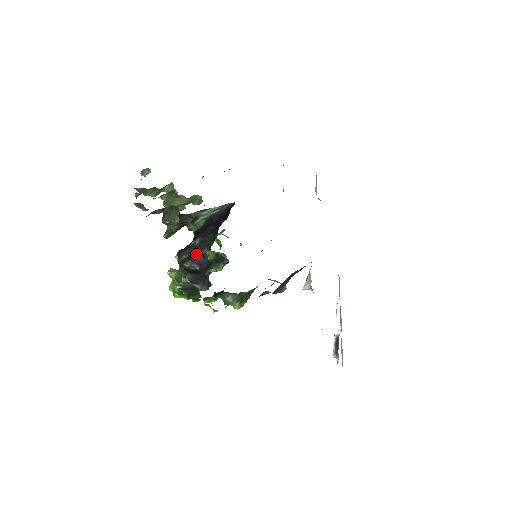
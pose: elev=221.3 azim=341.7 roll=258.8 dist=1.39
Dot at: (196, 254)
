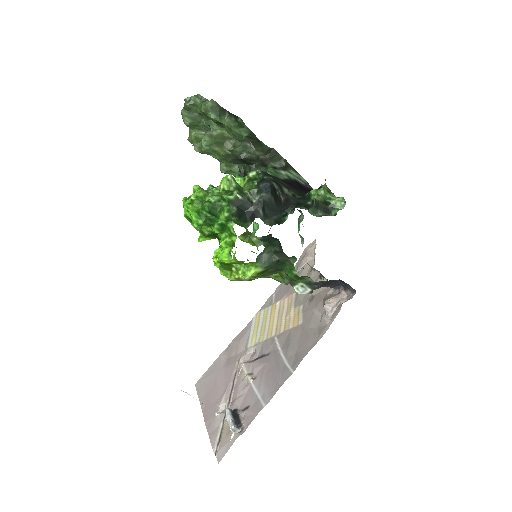
Dot at: occluded
